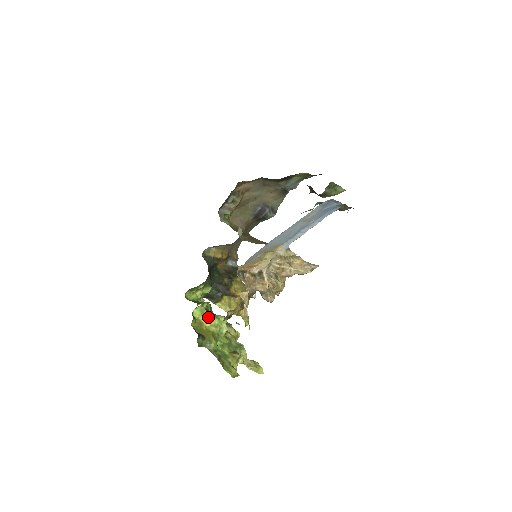
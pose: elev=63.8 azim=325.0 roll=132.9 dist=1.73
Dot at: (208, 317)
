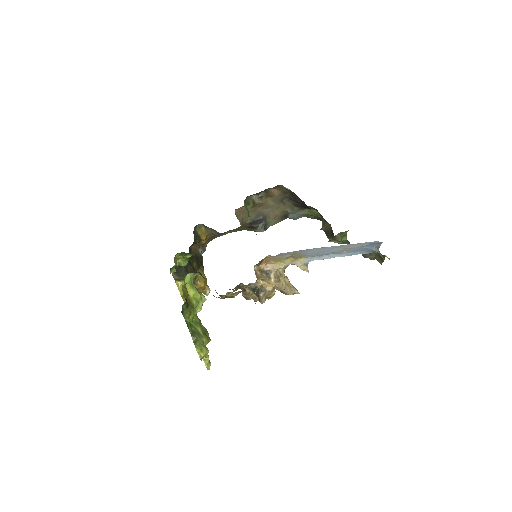
Dot at: (194, 288)
